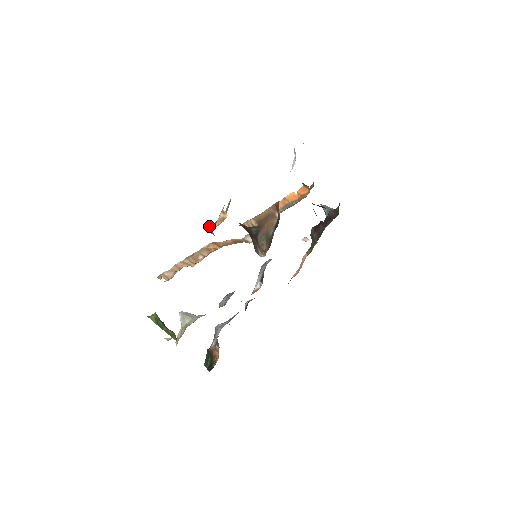
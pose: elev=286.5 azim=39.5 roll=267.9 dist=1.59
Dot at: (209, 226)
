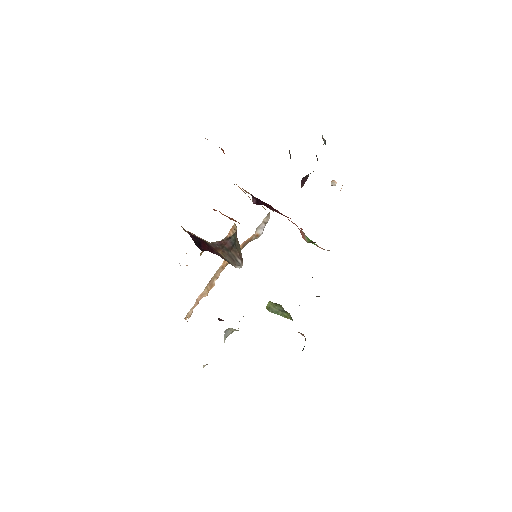
Dot at: occluded
